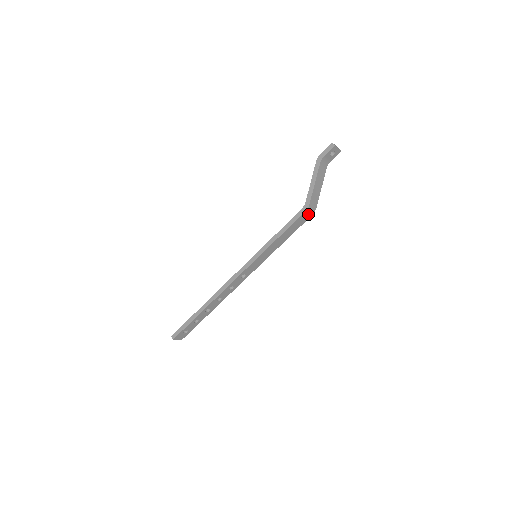
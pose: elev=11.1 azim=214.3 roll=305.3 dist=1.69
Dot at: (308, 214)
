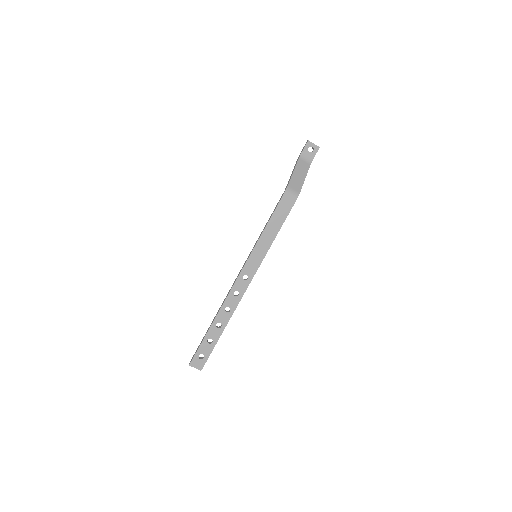
Dot at: (291, 198)
